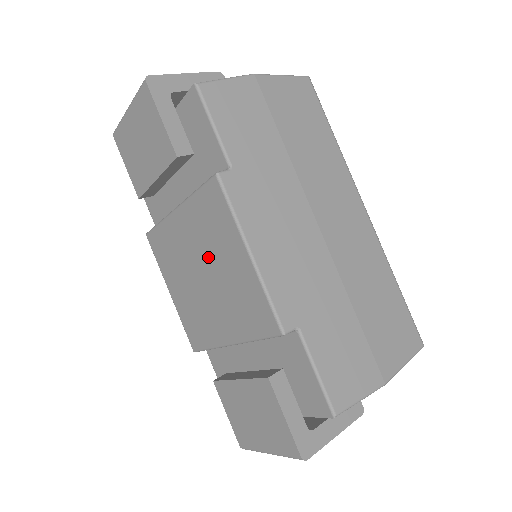
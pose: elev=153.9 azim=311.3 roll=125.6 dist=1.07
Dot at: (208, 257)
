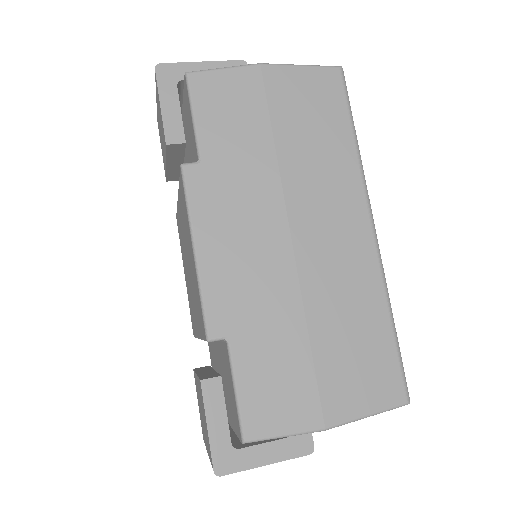
Dot at: (187, 247)
